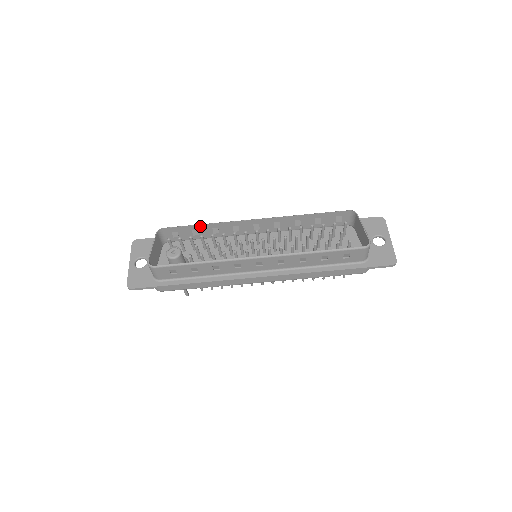
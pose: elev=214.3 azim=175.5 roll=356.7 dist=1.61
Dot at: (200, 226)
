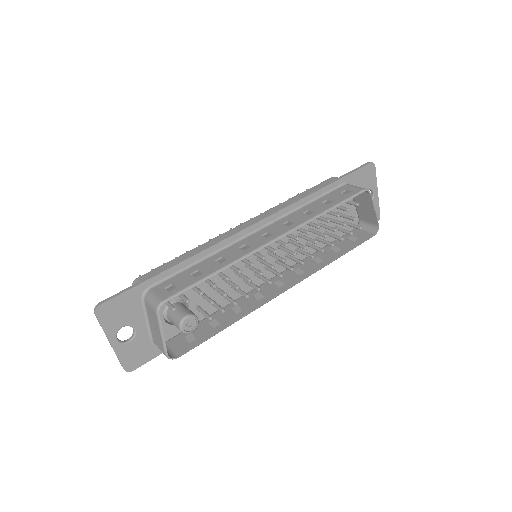
Dot at: (210, 275)
